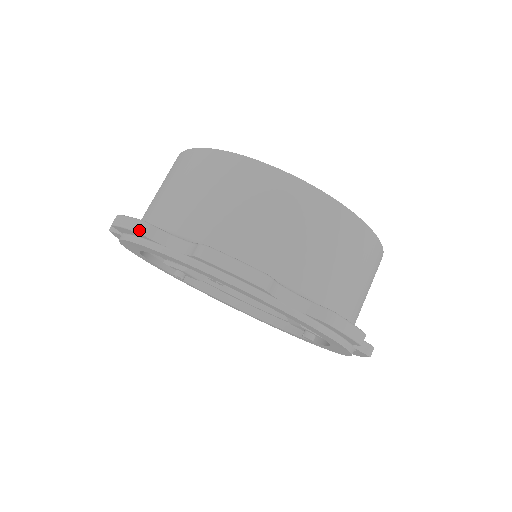
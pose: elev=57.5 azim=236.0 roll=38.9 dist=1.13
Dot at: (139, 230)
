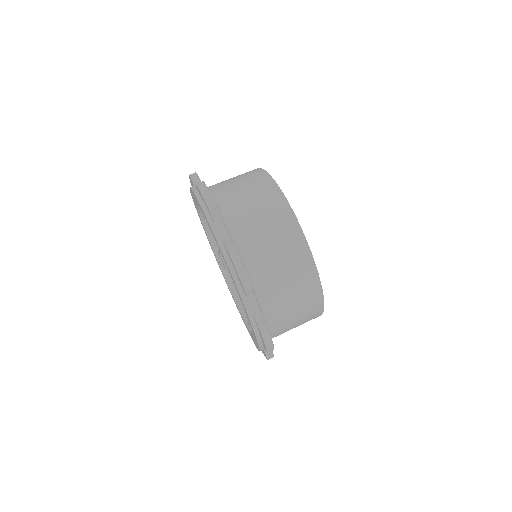
Dot at: (191, 175)
